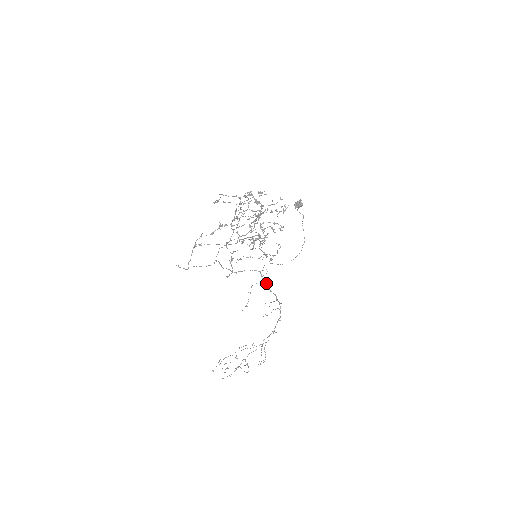
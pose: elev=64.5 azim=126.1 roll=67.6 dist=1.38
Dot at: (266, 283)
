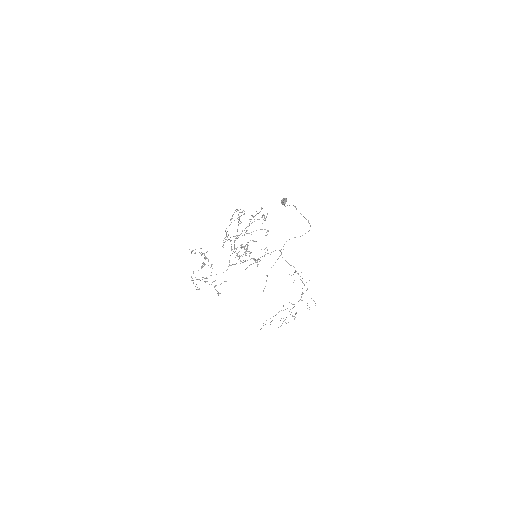
Dot at: (285, 260)
